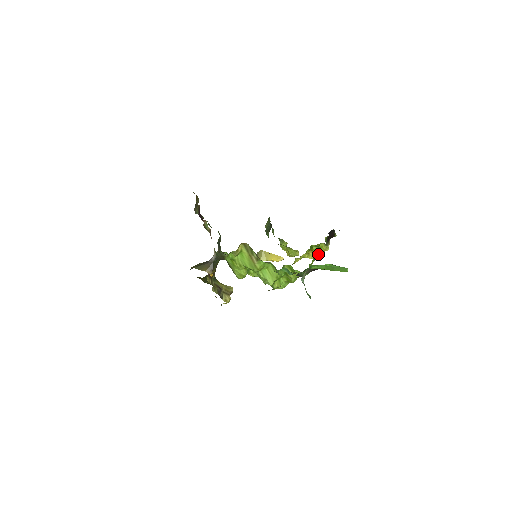
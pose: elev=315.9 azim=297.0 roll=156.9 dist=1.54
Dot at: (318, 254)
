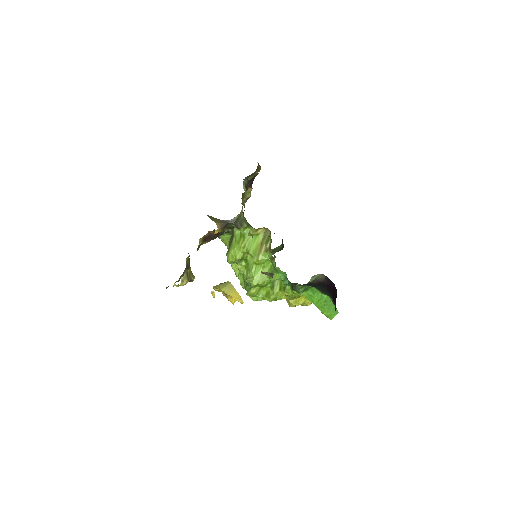
Dot at: (300, 301)
